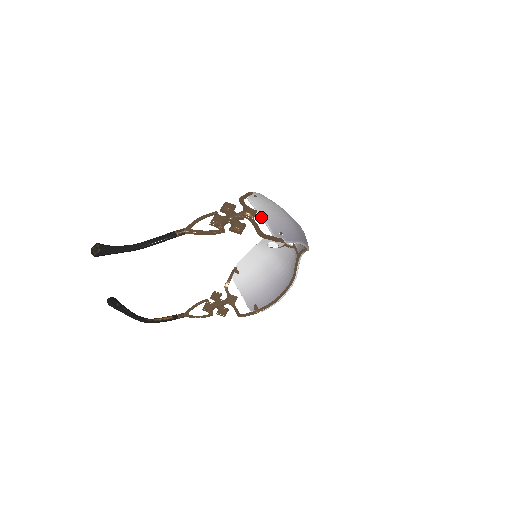
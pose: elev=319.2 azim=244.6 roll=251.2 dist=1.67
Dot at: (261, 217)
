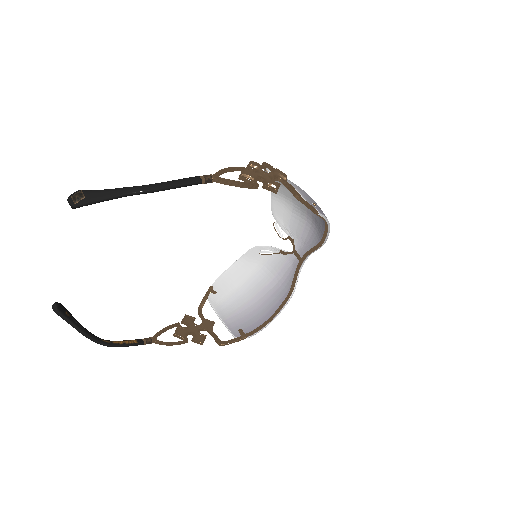
Dot at: occluded
